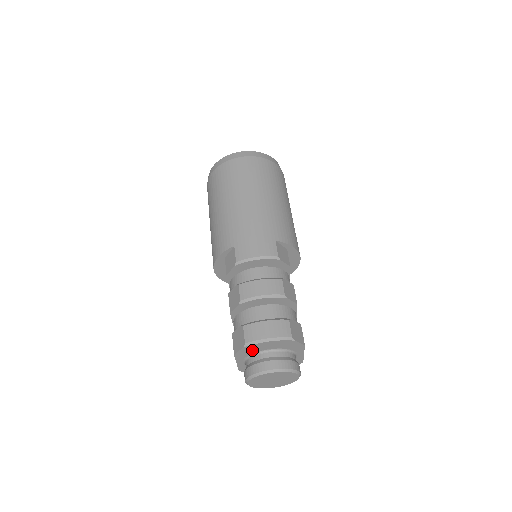
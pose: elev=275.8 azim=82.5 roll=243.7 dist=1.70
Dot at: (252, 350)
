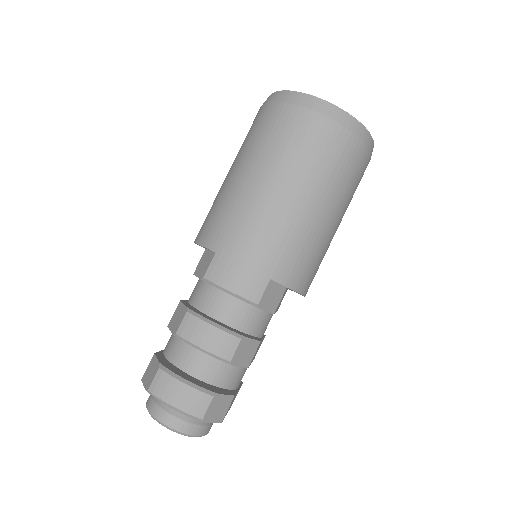
Dot at: occluded
